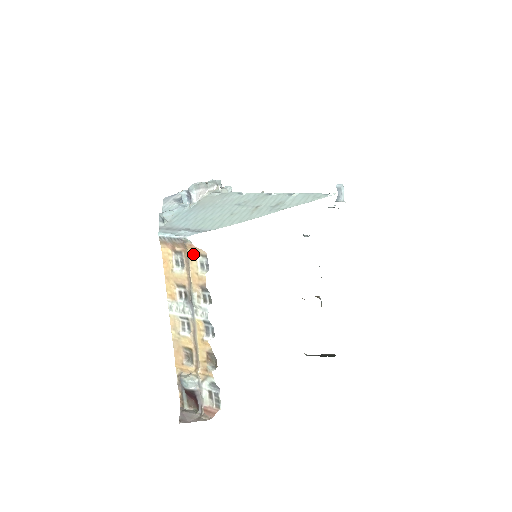
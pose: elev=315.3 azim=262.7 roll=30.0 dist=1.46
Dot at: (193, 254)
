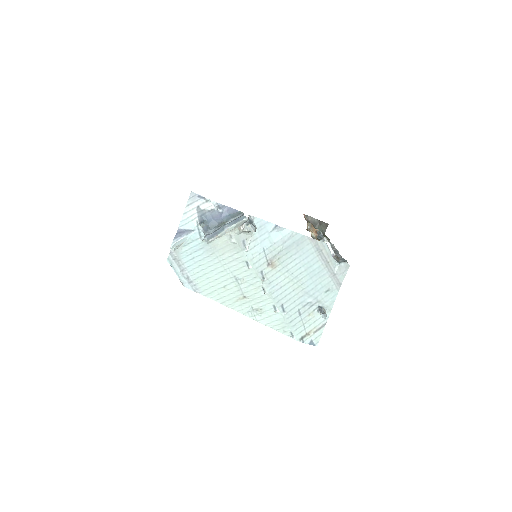
Dot at: occluded
